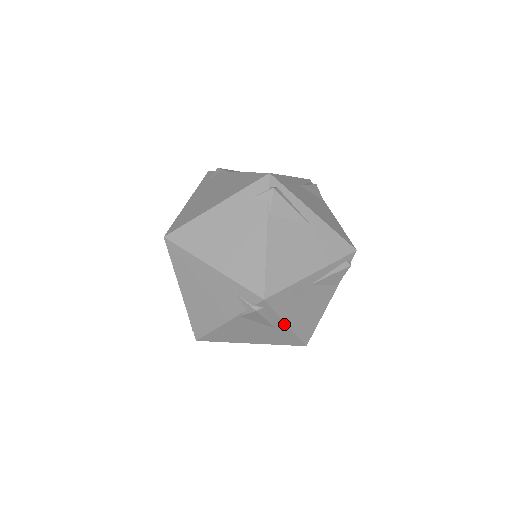
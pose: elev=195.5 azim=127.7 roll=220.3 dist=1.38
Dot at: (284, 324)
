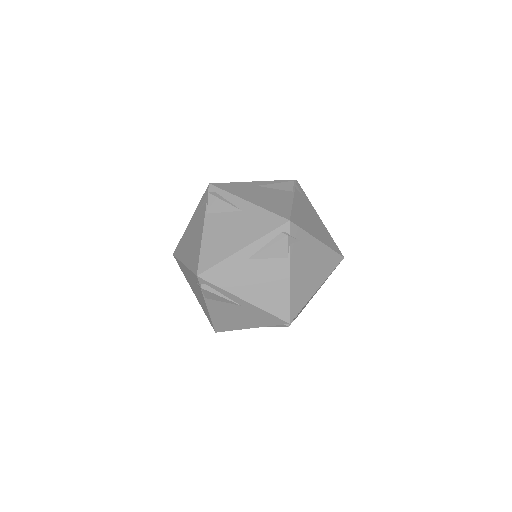
Dot at: (241, 299)
